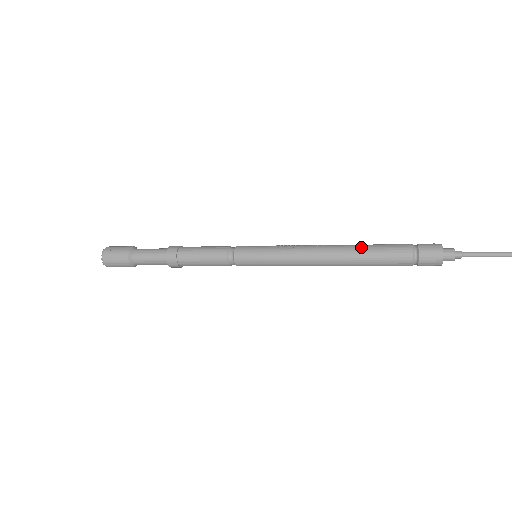
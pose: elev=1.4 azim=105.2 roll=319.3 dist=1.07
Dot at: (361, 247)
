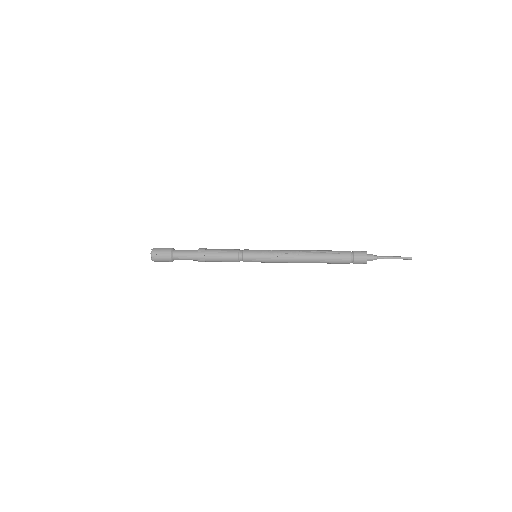
Dot at: (321, 257)
